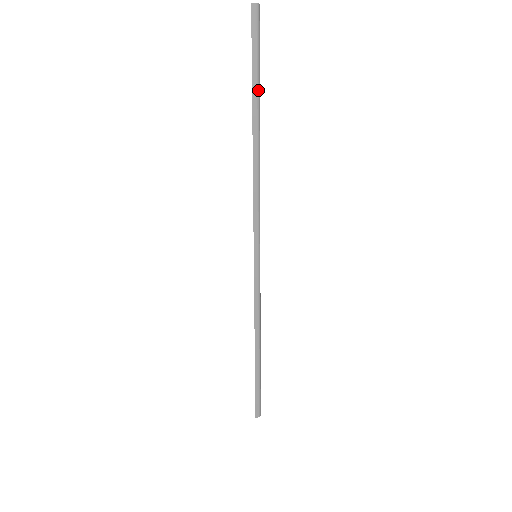
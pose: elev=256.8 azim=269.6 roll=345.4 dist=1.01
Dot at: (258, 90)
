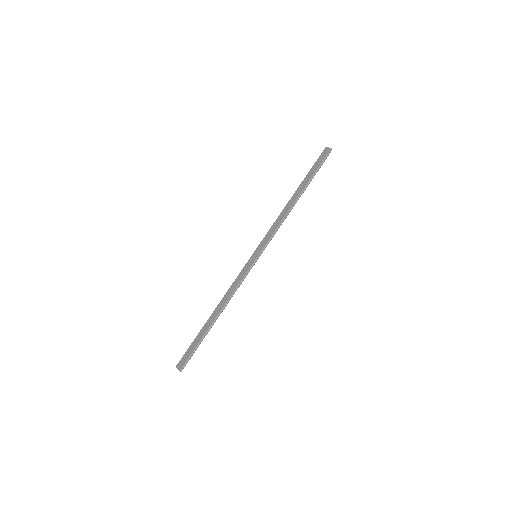
Dot at: occluded
